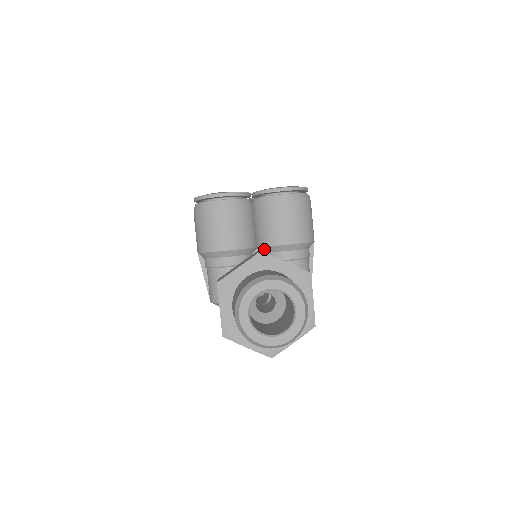
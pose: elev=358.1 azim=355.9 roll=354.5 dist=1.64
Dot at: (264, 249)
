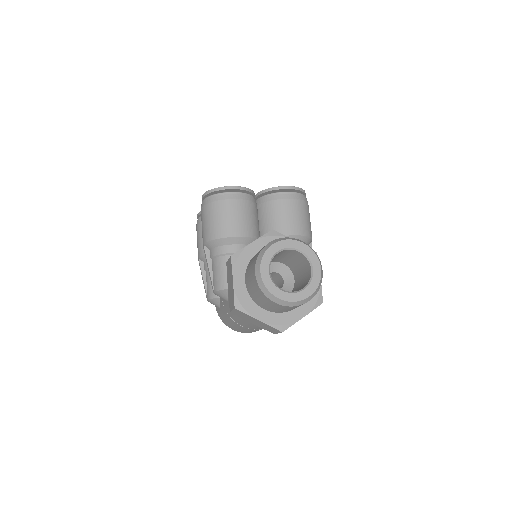
Dot at: occluded
